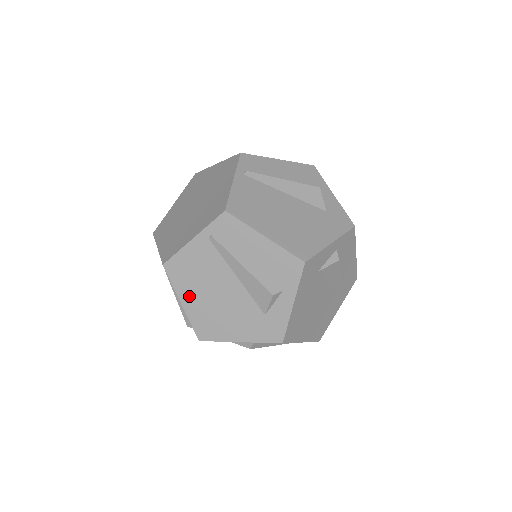
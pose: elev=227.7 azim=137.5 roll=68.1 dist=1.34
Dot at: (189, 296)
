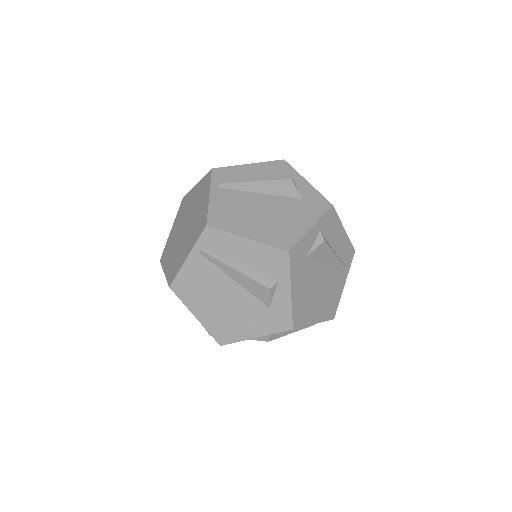
Dot at: (200, 309)
